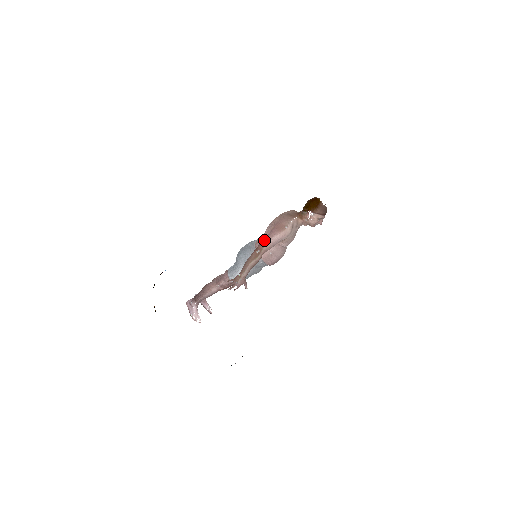
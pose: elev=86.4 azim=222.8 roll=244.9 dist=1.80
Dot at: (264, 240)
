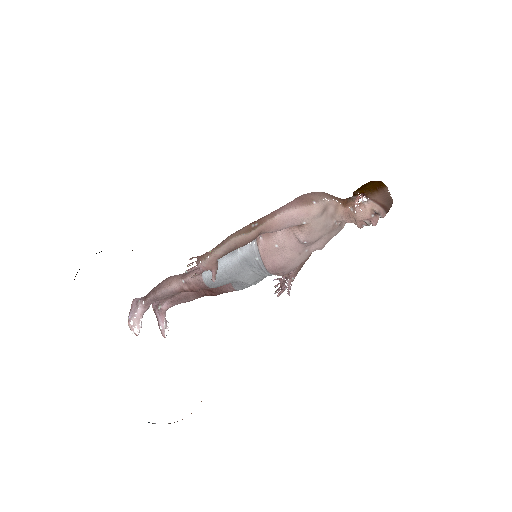
Dot at: (272, 212)
